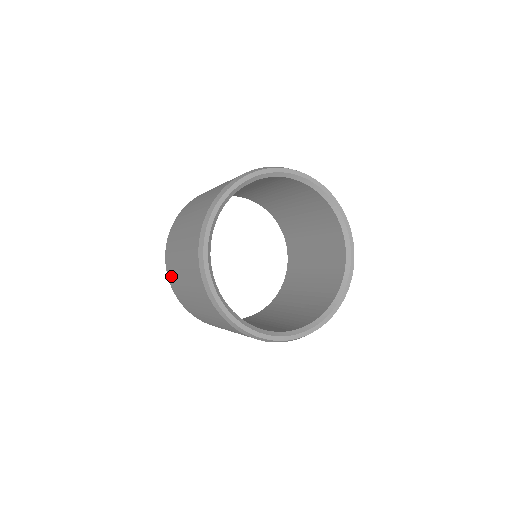
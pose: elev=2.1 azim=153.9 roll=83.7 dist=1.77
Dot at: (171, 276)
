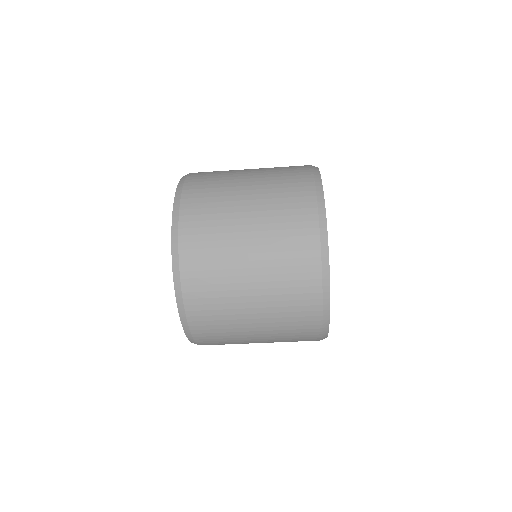
Dot at: (199, 273)
